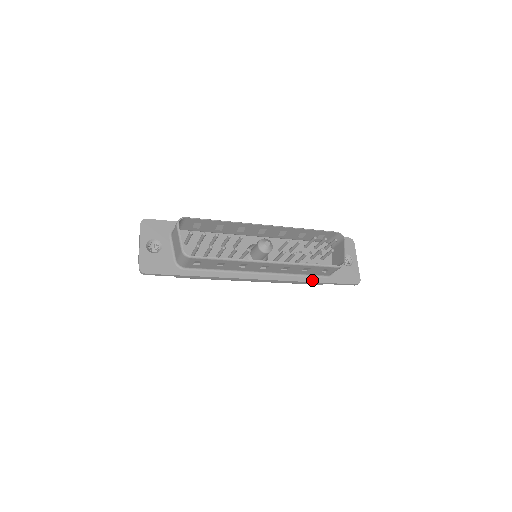
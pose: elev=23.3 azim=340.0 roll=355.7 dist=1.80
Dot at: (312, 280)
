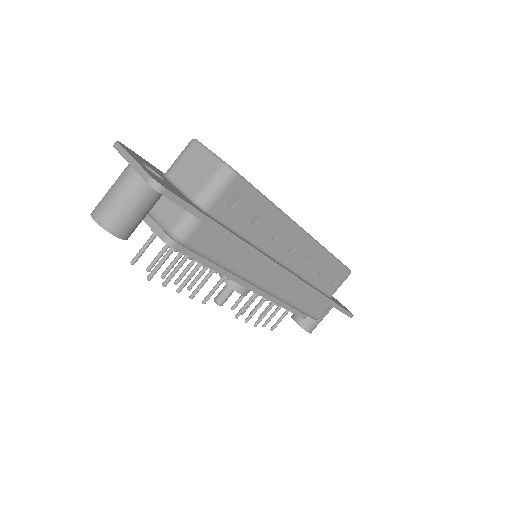
Dot at: occluded
